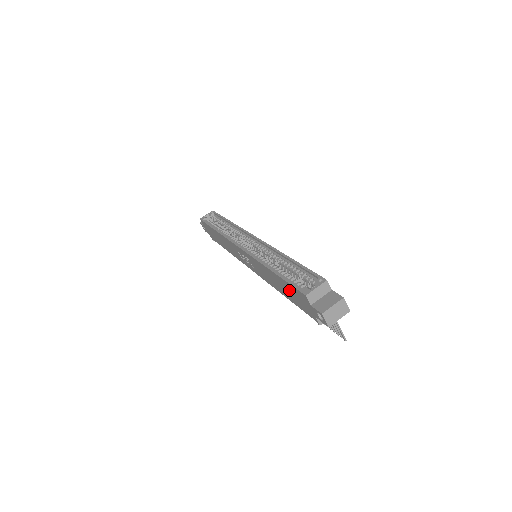
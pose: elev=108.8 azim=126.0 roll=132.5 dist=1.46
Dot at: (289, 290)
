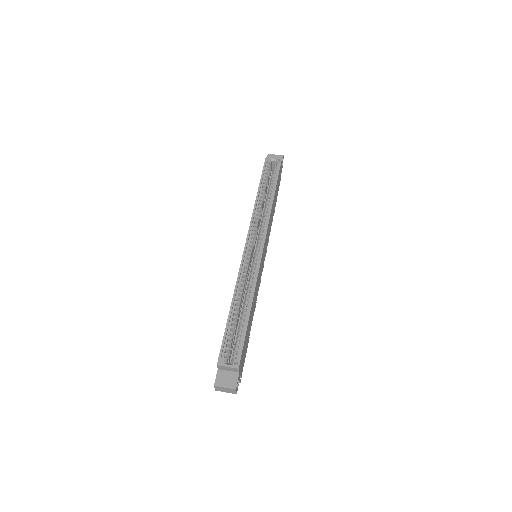
Dot at: occluded
